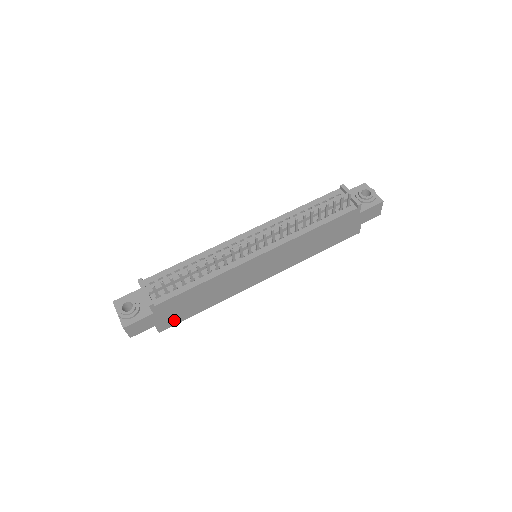
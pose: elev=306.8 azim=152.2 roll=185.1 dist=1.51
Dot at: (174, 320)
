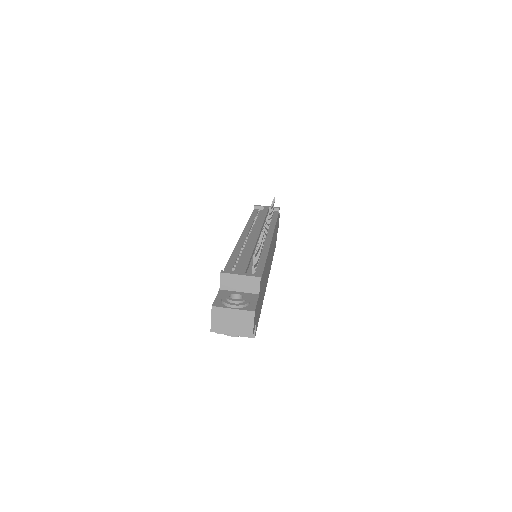
Dot at: (258, 318)
